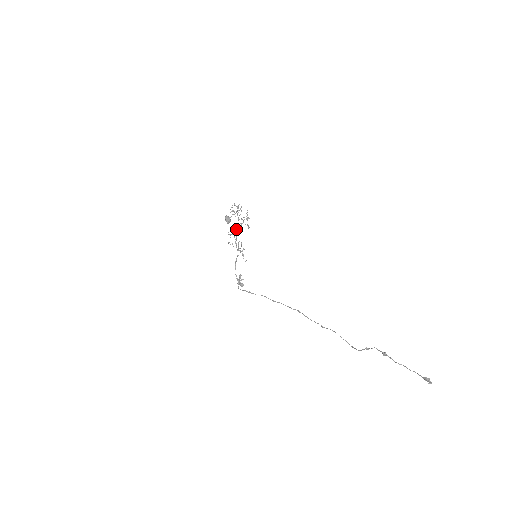
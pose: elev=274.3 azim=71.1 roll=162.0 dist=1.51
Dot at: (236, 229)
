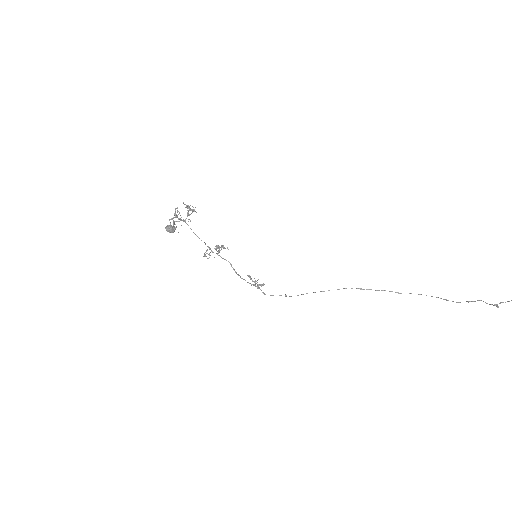
Dot at: occluded
